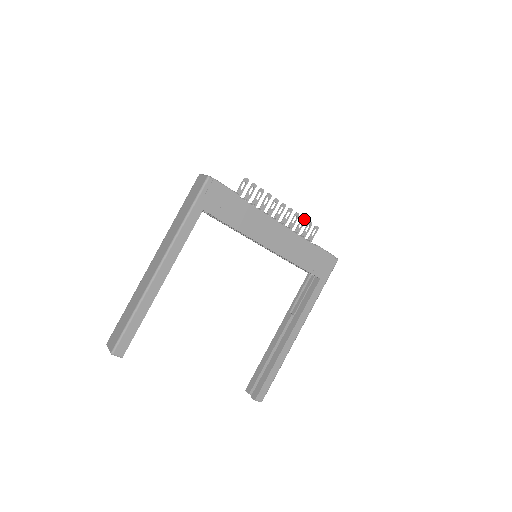
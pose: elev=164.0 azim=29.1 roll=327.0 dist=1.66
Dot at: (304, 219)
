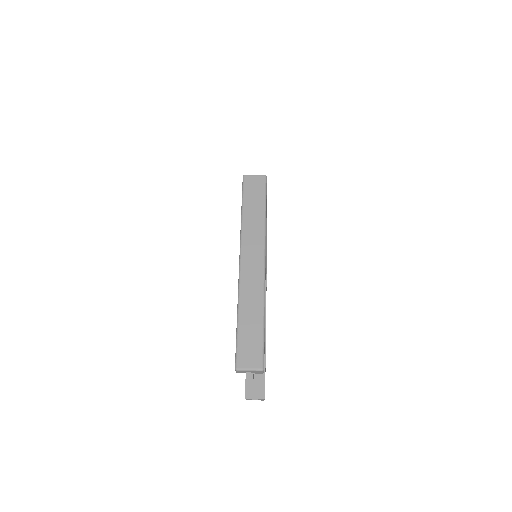
Dot at: occluded
